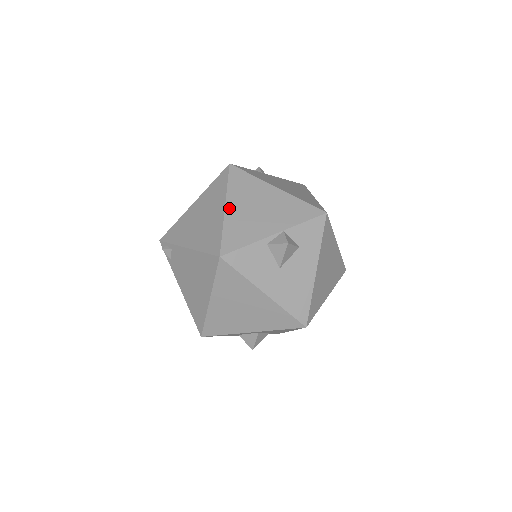
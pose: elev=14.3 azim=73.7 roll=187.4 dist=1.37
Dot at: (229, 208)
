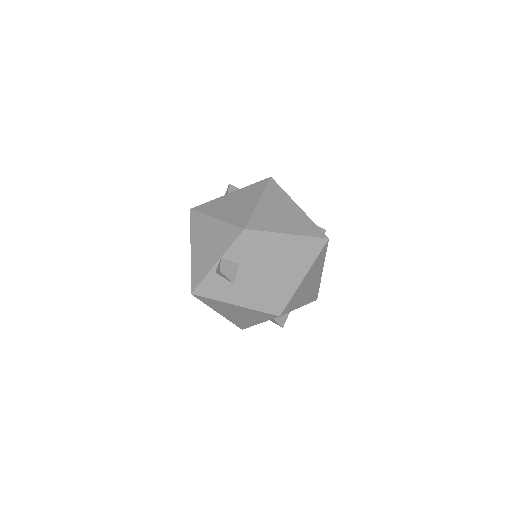
Dot at: (192, 250)
